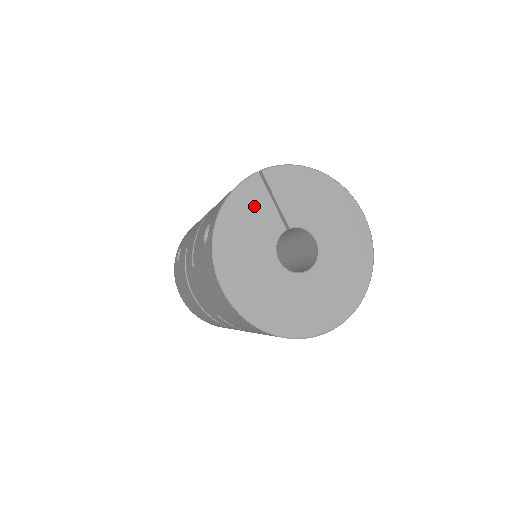
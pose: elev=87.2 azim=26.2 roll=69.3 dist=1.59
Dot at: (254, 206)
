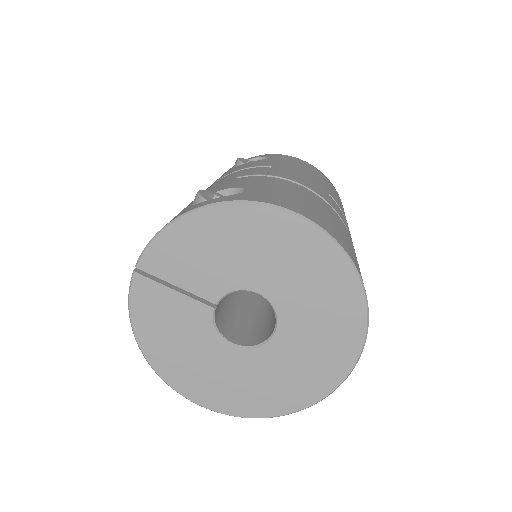
Dot at: (161, 311)
